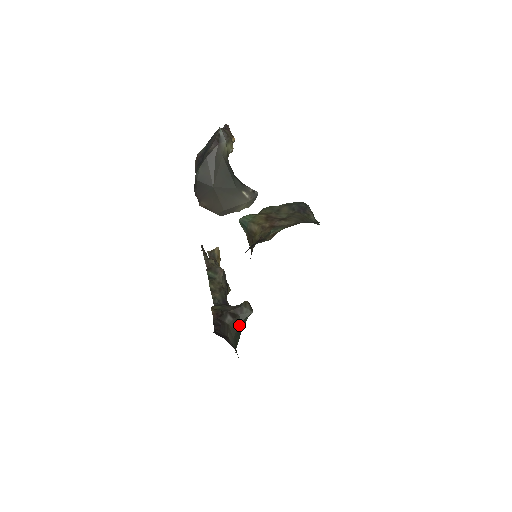
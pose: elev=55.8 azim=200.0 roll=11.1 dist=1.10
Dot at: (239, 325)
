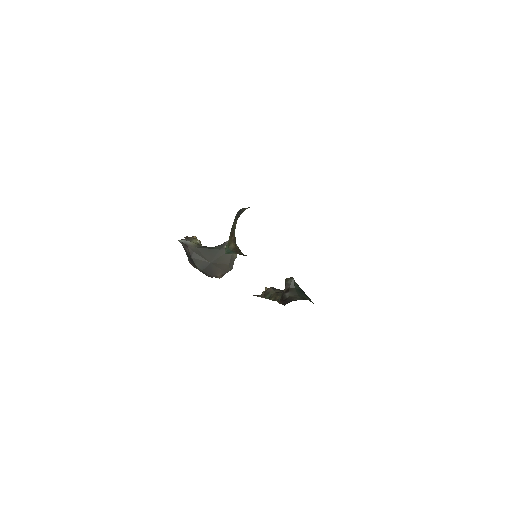
Dot at: (296, 291)
